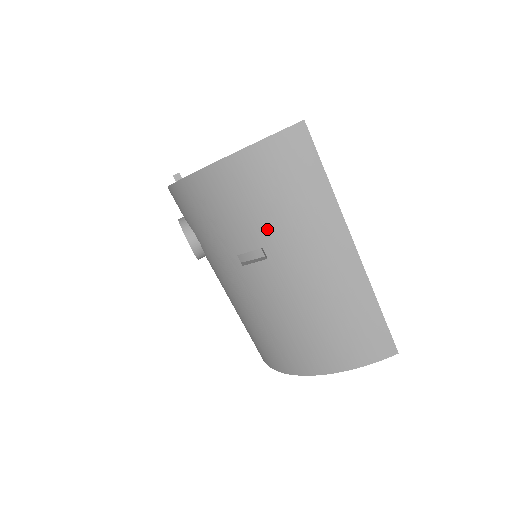
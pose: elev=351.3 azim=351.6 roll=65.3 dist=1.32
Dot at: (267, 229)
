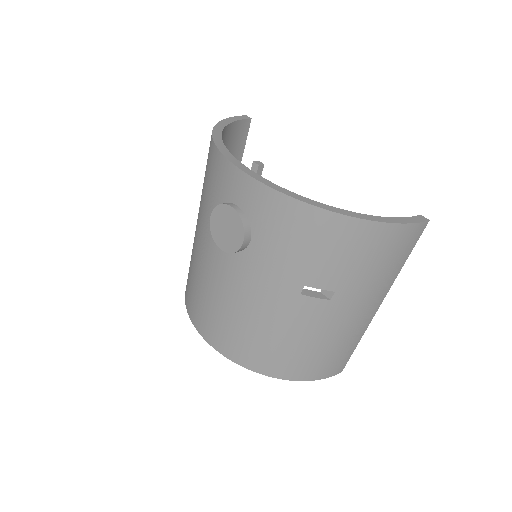
Dot at: (352, 282)
